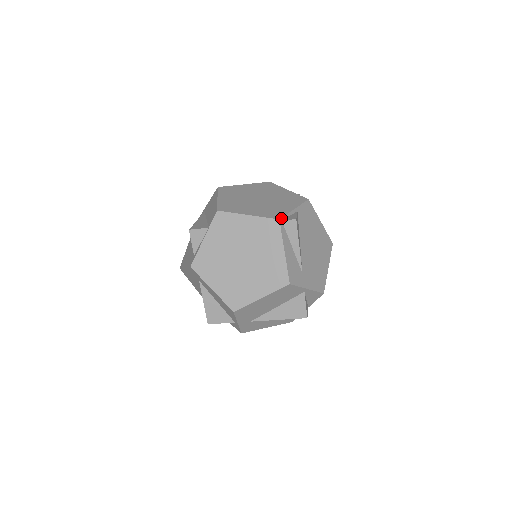
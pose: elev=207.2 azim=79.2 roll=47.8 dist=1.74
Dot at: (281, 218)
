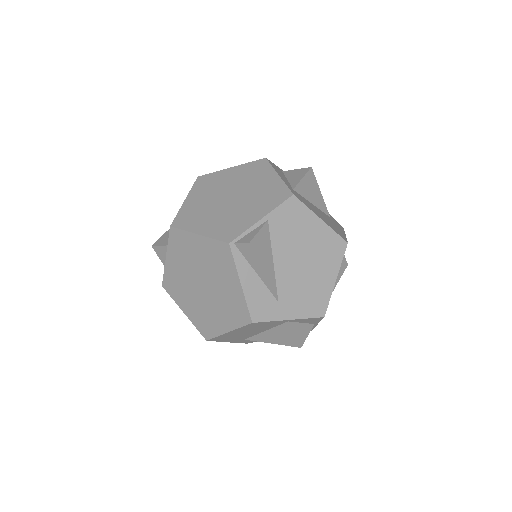
Dot at: (233, 240)
